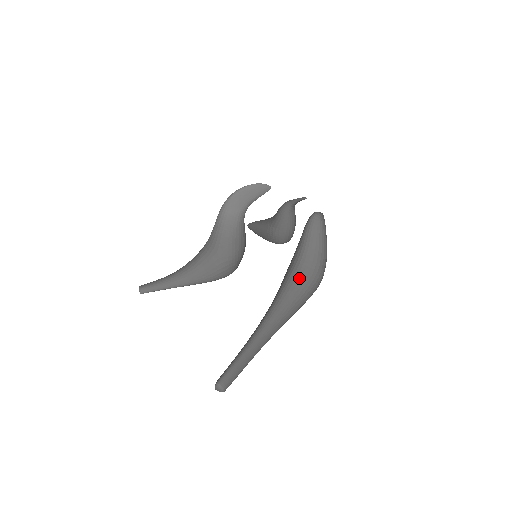
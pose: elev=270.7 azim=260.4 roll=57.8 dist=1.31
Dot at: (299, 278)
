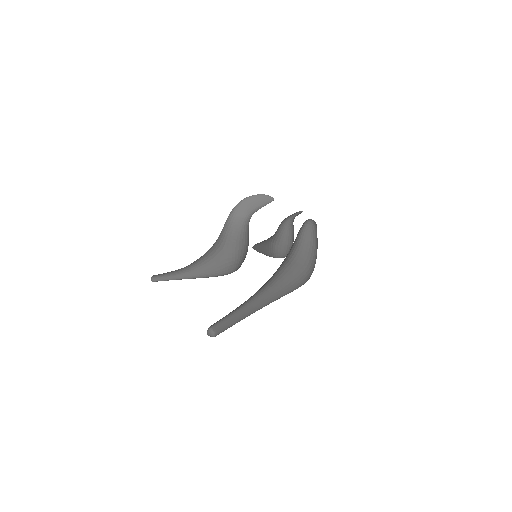
Dot at: (290, 267)
